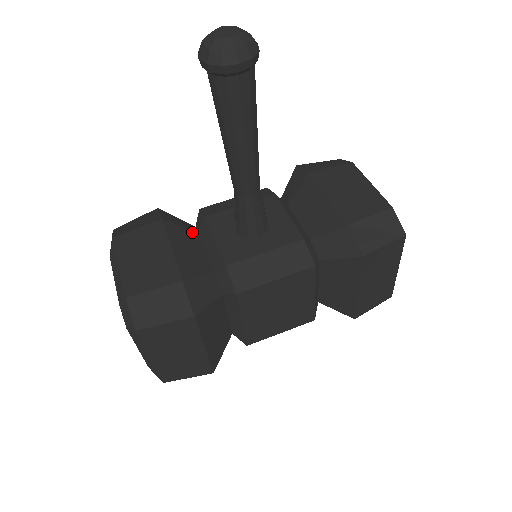
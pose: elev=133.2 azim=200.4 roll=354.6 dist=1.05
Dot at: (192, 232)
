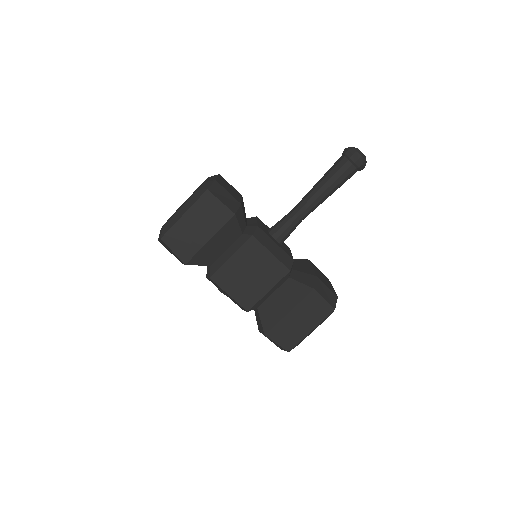
Dot at: occluded
